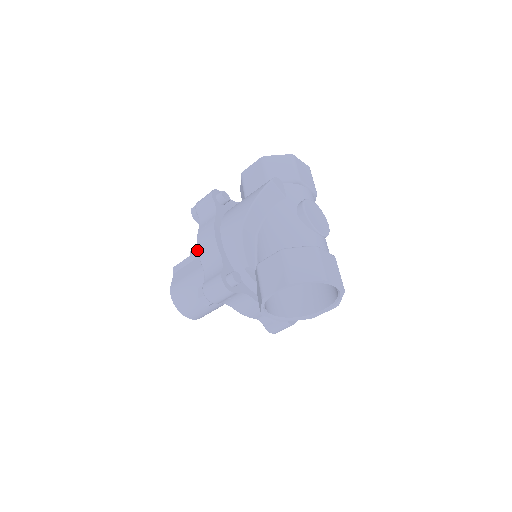
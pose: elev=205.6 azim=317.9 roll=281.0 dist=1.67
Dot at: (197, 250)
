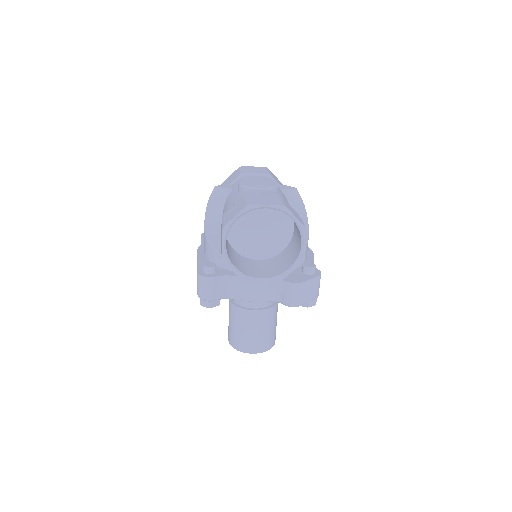
Dot at: occluded
